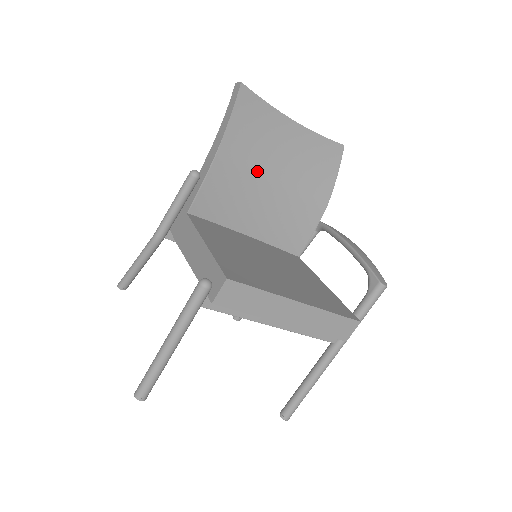
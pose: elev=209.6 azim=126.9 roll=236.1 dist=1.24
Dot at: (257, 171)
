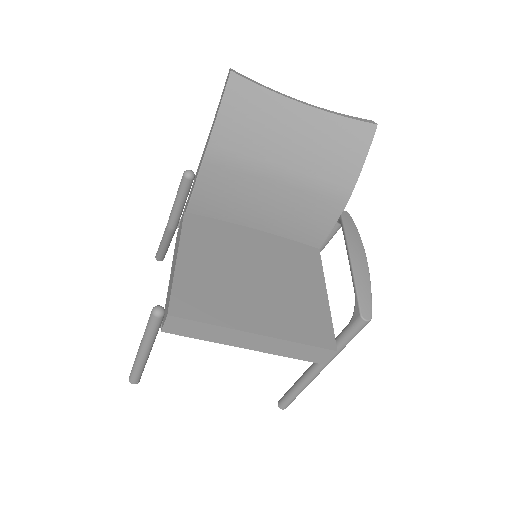
Dot at: (256, 168)
